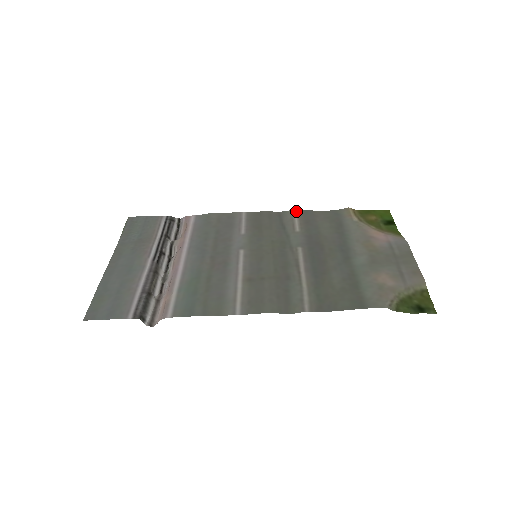
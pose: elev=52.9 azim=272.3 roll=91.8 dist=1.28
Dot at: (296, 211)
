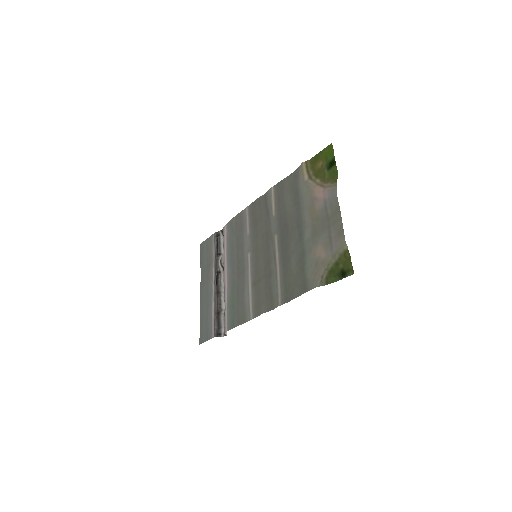
Dot at: (273, 188)
